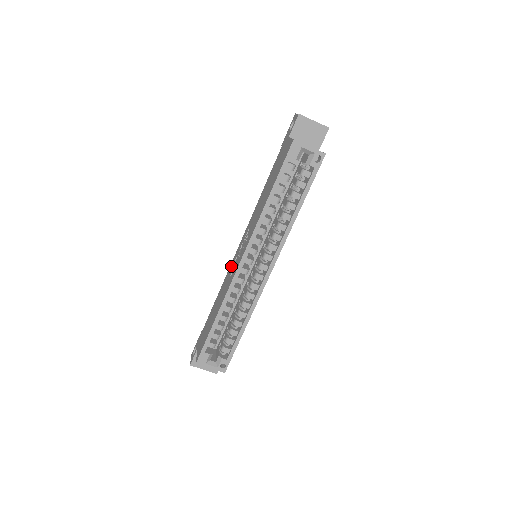
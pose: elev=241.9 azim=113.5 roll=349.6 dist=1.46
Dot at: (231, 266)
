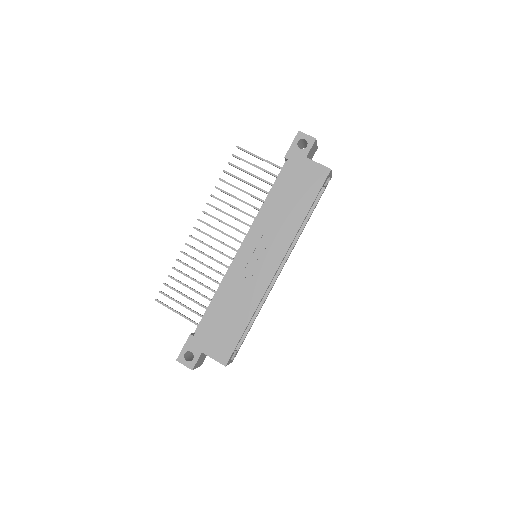
Dot at: (238, 269)
